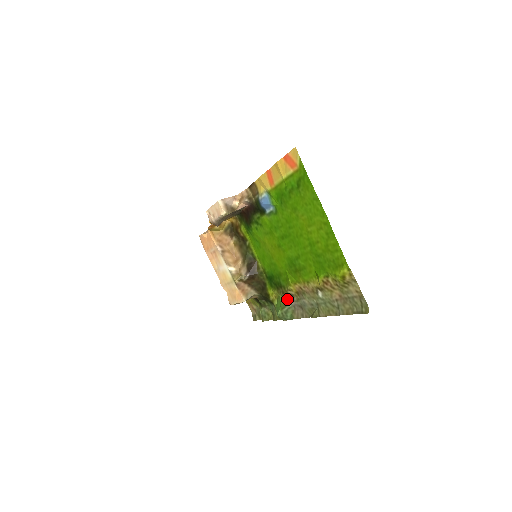
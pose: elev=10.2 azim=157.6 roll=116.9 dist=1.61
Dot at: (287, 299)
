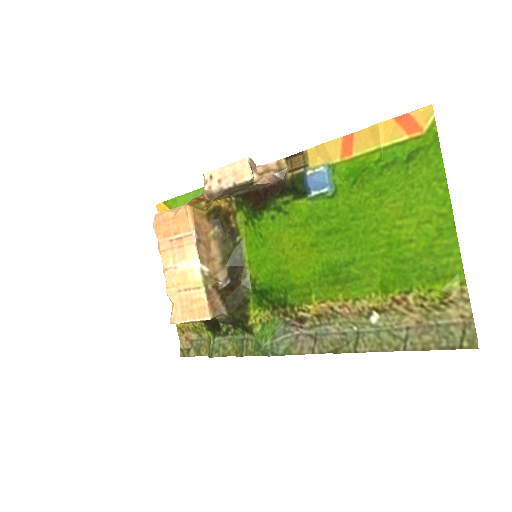
Dot at: (288, 324)
